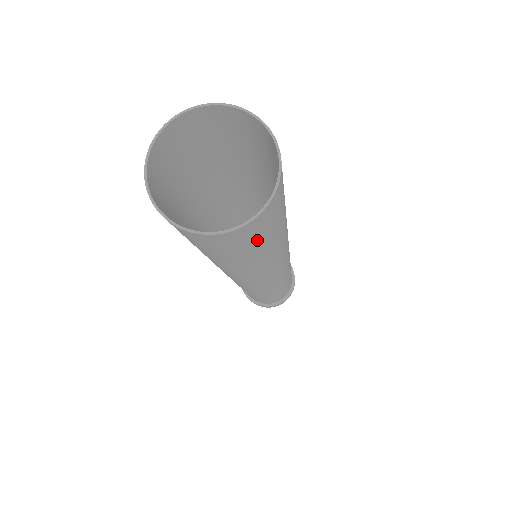
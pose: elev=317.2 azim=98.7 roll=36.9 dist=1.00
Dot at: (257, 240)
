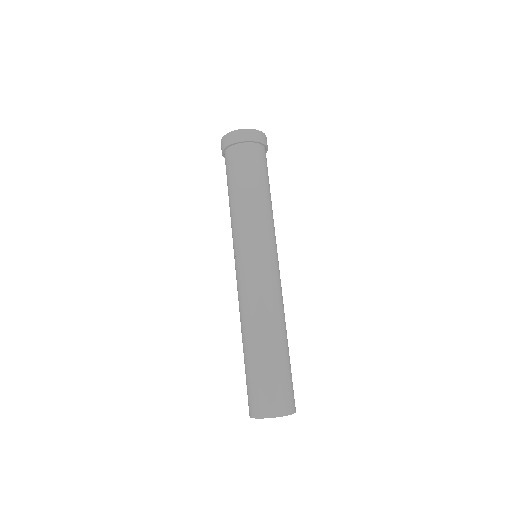
Dot at: occluded
